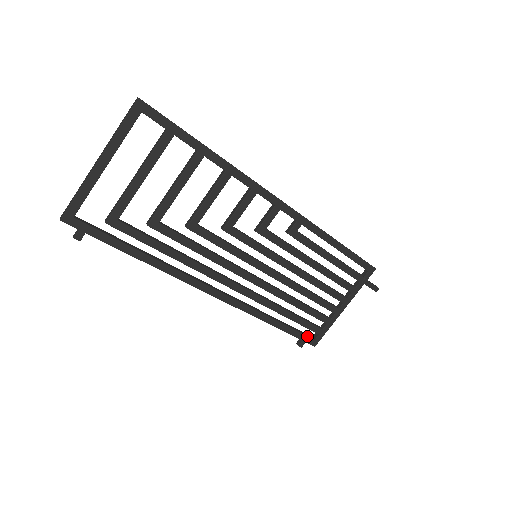
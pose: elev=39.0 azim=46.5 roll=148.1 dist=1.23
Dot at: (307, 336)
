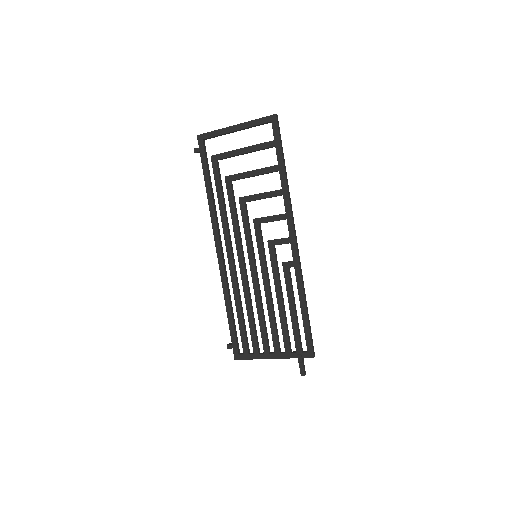
Dot at: (237, 345)
